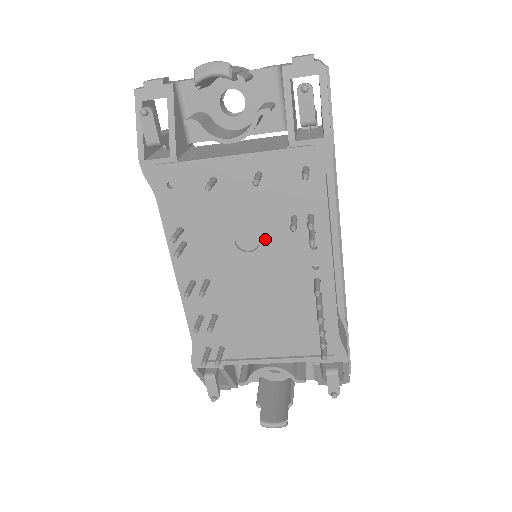
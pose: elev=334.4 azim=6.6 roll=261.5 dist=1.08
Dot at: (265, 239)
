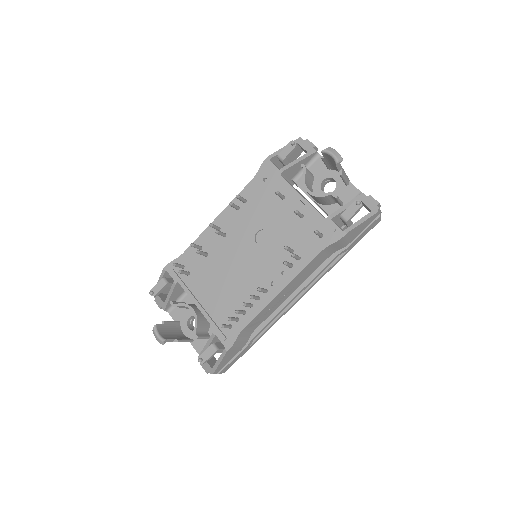
Dot at: (270, 245)
